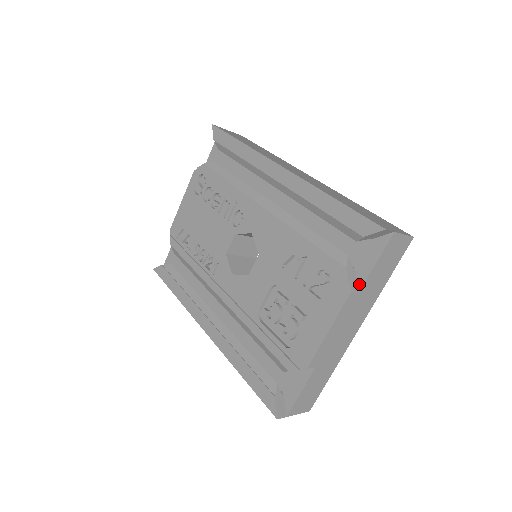
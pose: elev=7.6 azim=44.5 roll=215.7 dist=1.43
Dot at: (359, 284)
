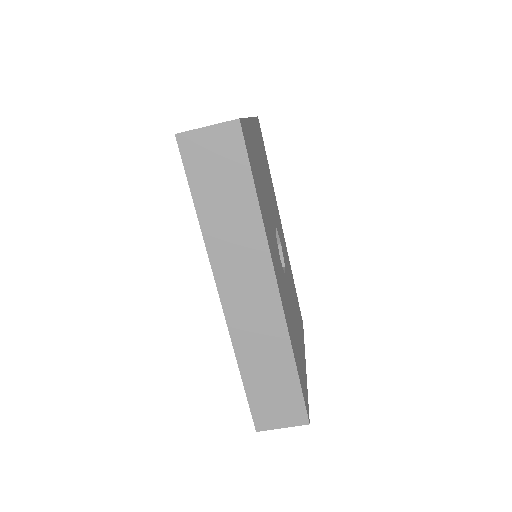
Dot at: occluded
